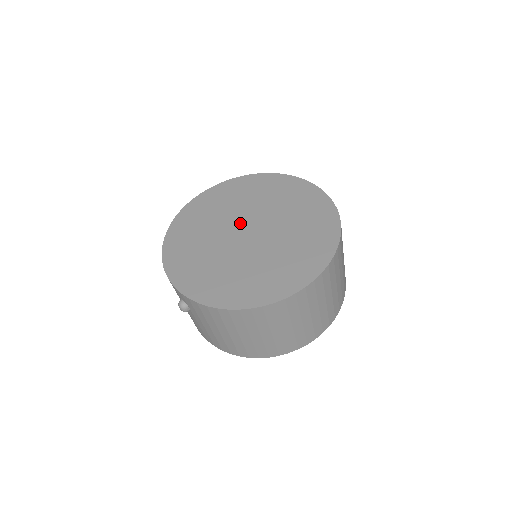
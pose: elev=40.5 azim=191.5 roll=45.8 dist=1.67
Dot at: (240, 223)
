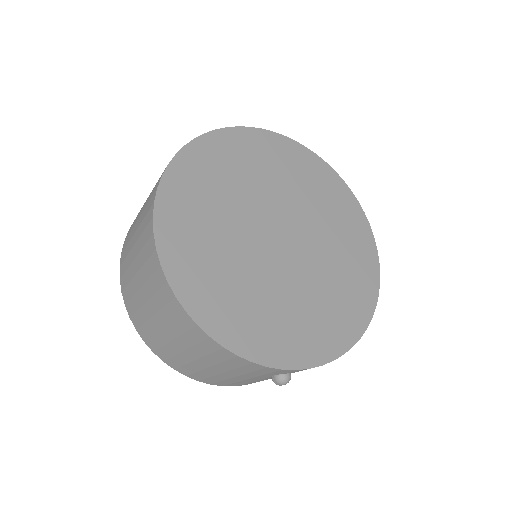
Dot at: (259, 231)
